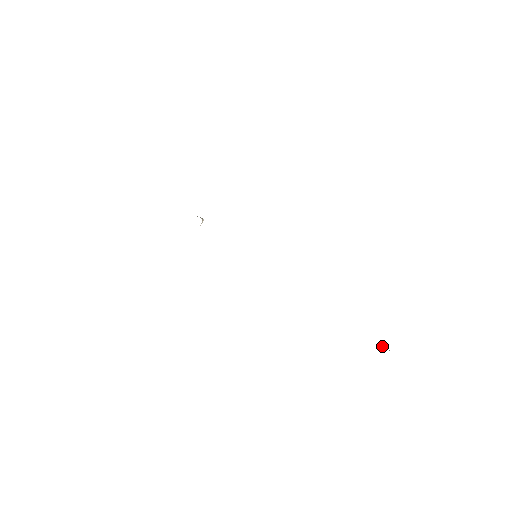
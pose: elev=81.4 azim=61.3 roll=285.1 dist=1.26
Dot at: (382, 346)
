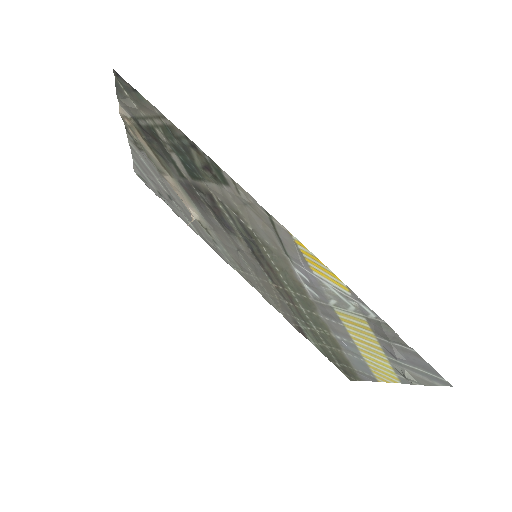
Dot at: (406, 373)
